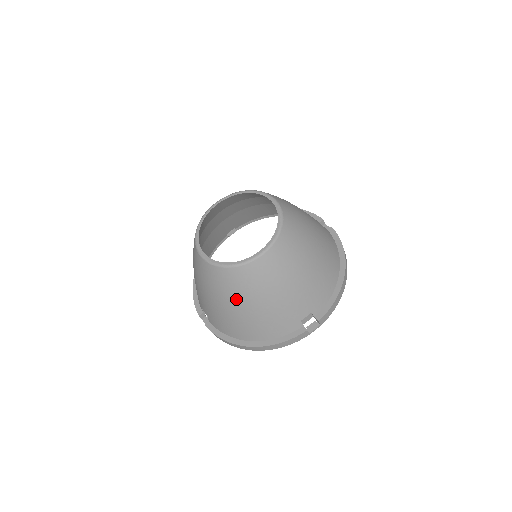
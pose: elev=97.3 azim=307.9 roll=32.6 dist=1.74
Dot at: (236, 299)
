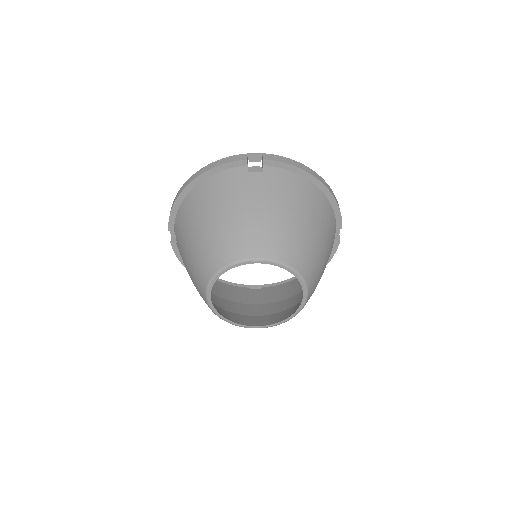
Dot at: occluded
